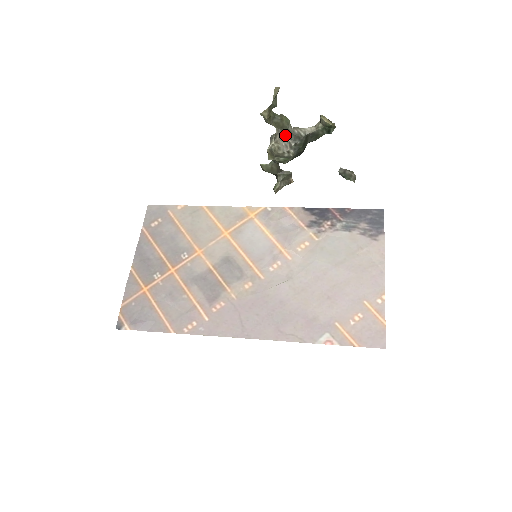
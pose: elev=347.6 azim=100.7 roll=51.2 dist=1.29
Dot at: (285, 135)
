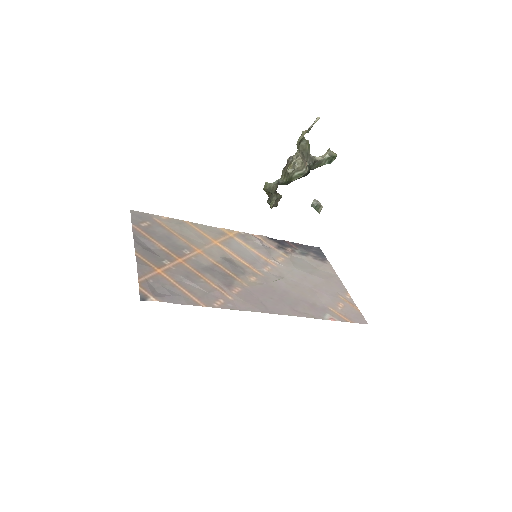
Dot at: (304, 156)
